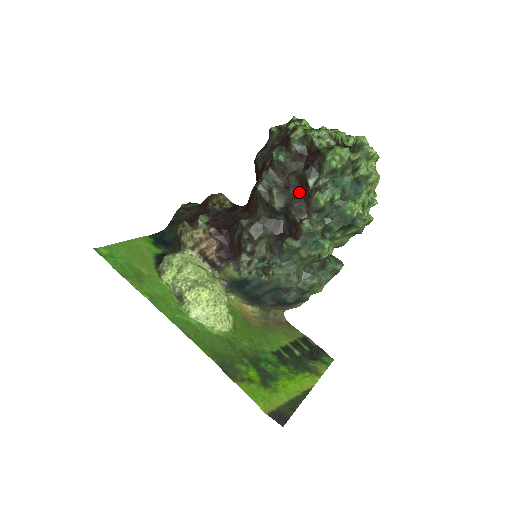
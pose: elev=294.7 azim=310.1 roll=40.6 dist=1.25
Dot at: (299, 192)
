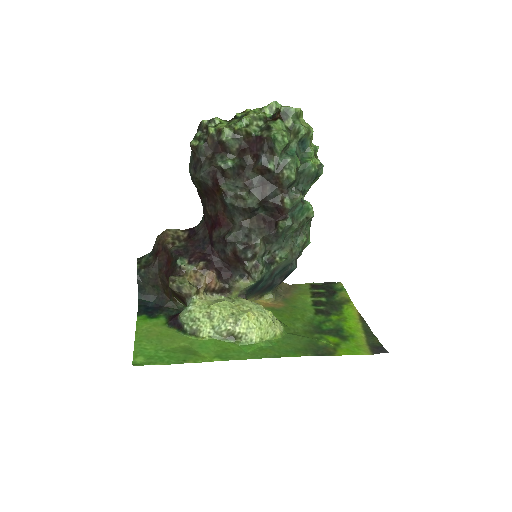
Dot at: (264, 181)
